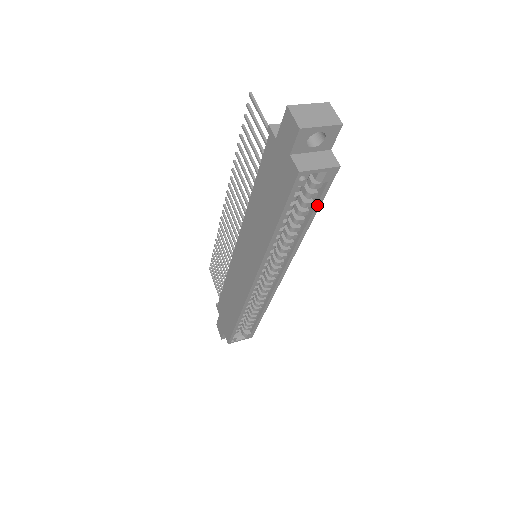
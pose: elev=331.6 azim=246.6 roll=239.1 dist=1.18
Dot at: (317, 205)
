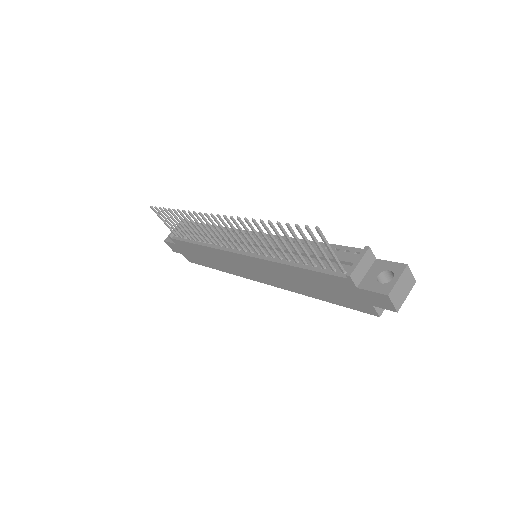
Dot at: occluded
